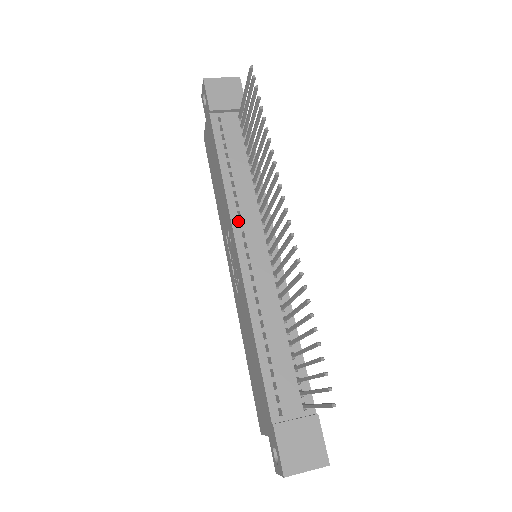
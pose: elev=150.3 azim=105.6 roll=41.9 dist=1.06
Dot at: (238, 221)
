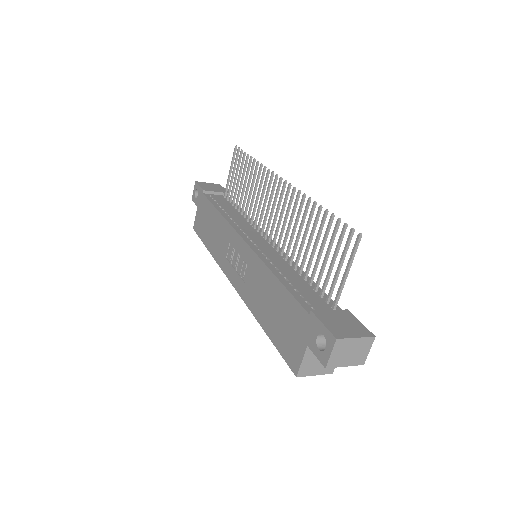
Dot at: (239, 228)
